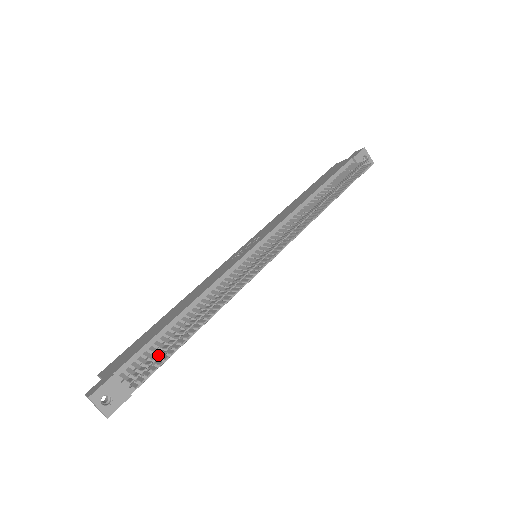
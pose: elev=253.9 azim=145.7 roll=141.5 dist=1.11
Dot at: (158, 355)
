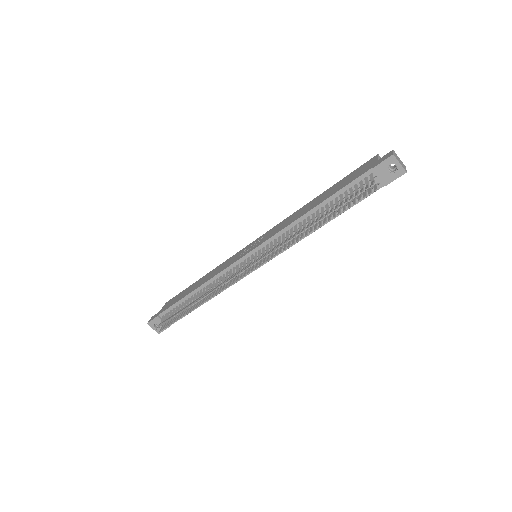
Dot at: occluded
